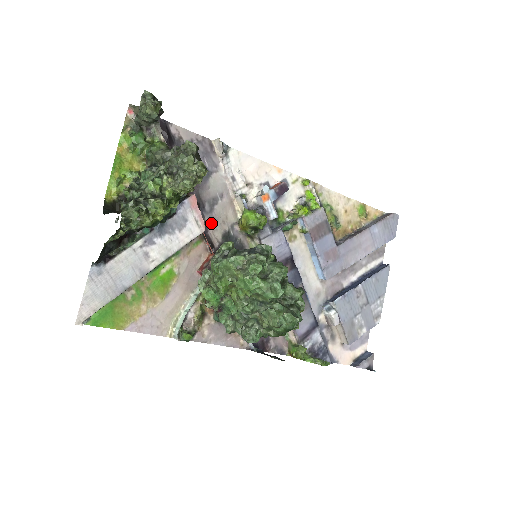
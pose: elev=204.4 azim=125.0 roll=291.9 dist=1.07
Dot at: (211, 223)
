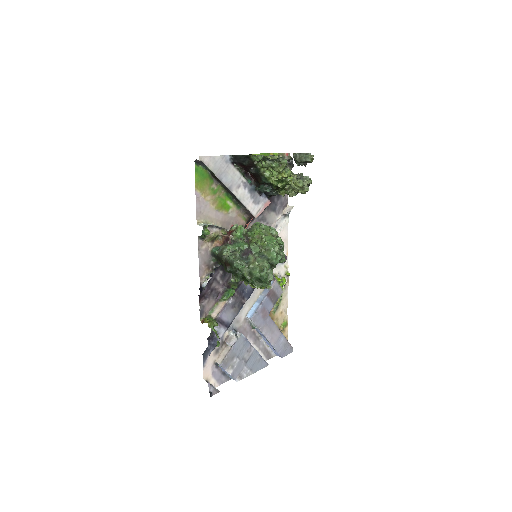
Dot at: occluded
